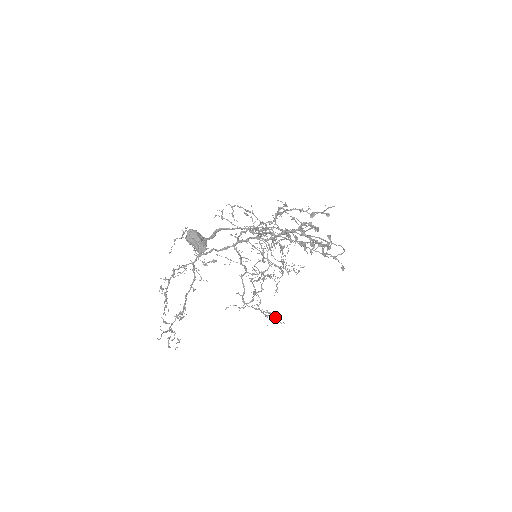
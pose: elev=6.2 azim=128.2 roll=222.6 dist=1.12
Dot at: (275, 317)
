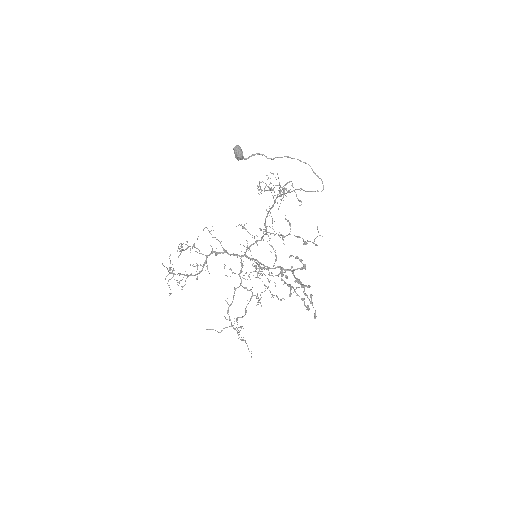
Dot at: (246, 343)
